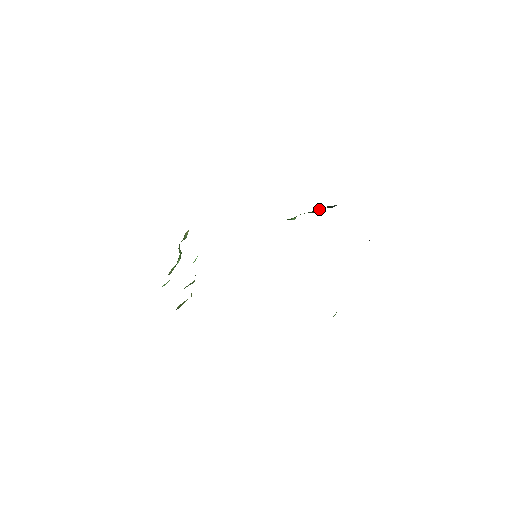
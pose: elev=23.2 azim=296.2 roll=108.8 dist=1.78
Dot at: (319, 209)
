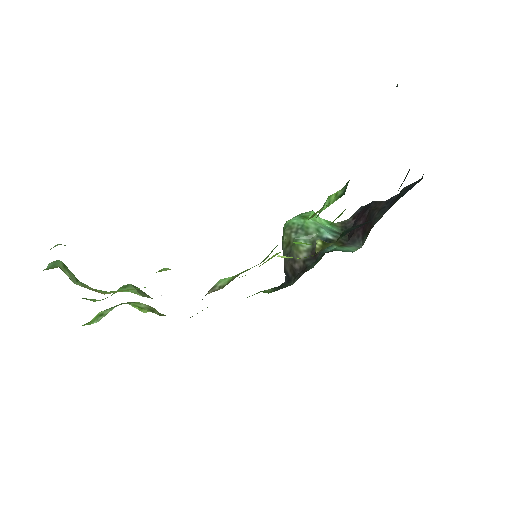
Dot at: occluded
